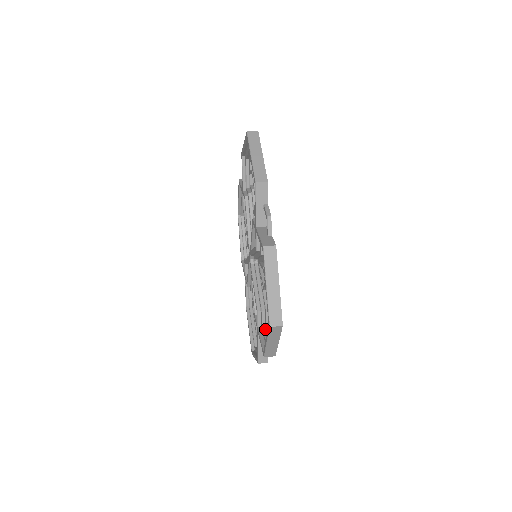
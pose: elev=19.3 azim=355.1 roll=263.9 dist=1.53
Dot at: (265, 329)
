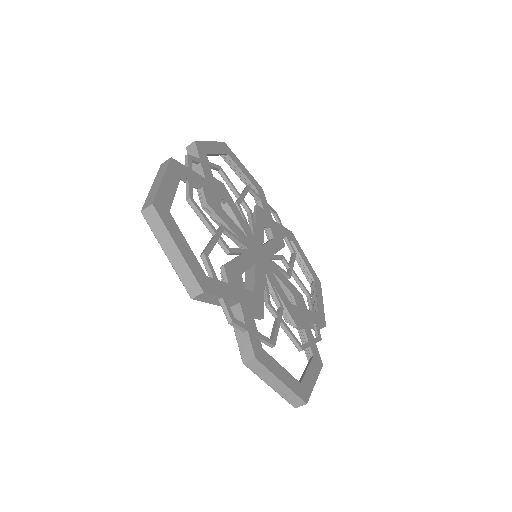
Dot at: occluded
